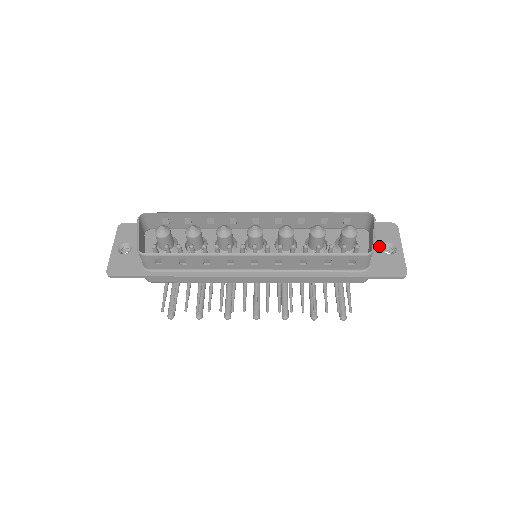
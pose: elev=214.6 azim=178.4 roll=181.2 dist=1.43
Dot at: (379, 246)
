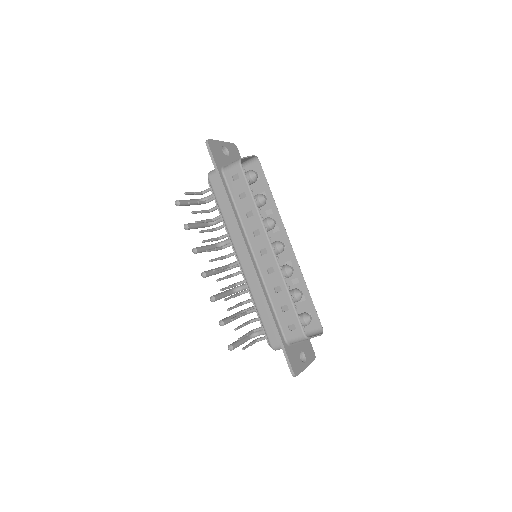
Dot at: (301, 349)
